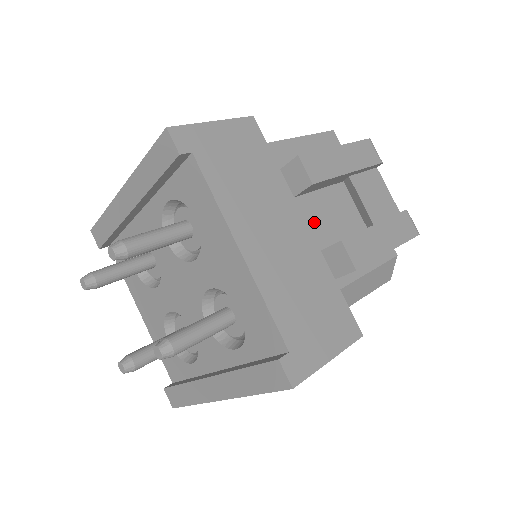
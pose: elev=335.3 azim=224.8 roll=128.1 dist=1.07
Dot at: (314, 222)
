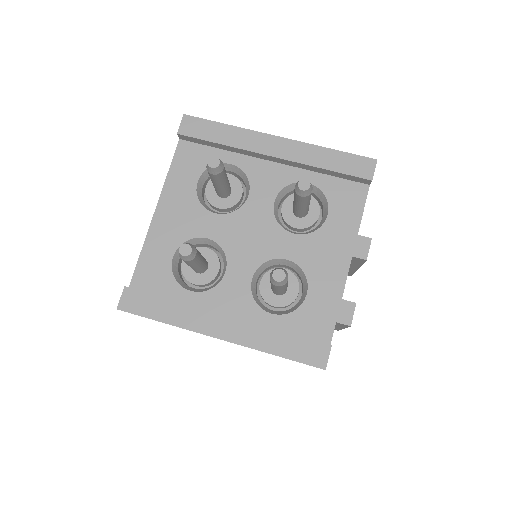
Dot at: occluded
